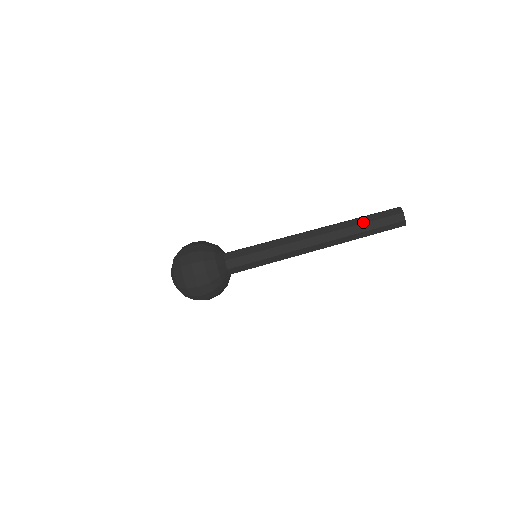
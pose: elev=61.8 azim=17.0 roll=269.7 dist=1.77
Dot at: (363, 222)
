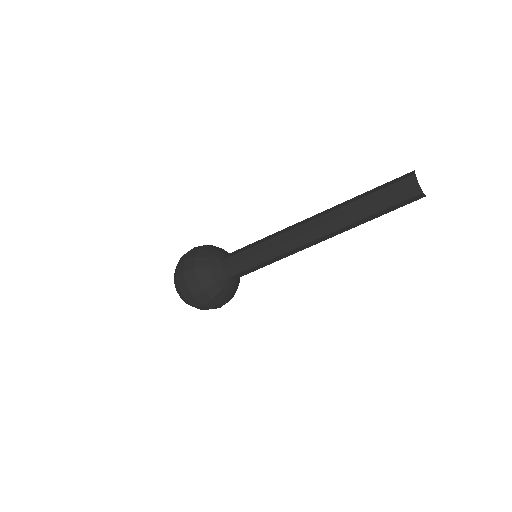
Dot at: (364, 195)
